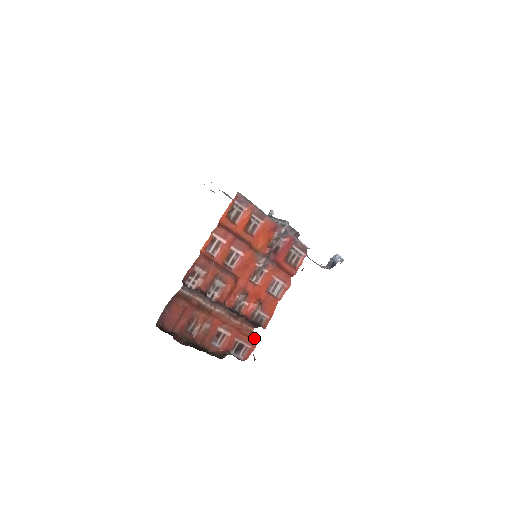
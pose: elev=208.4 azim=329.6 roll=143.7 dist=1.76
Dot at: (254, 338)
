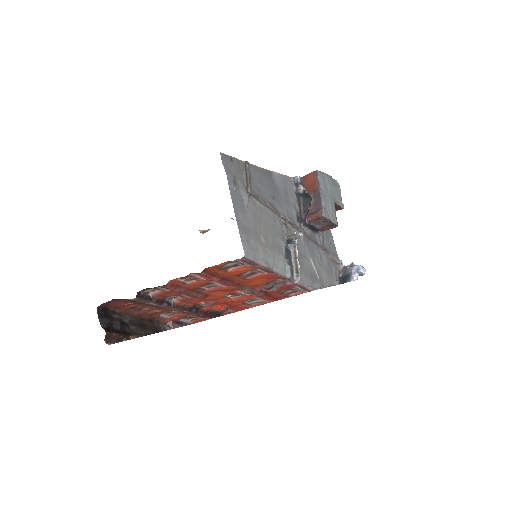
Dot at: occluded
